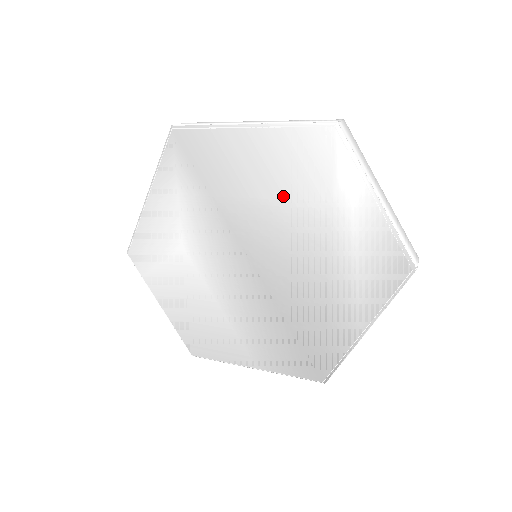
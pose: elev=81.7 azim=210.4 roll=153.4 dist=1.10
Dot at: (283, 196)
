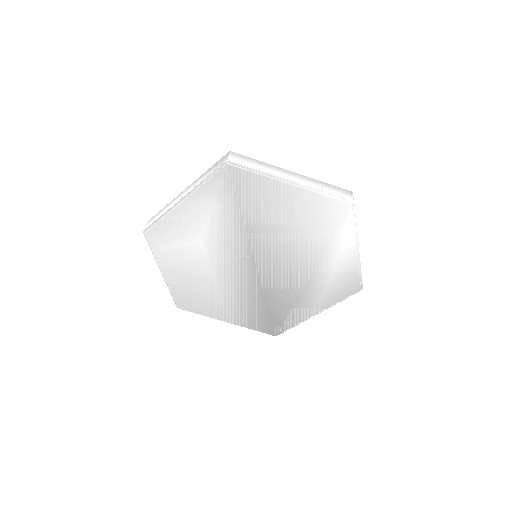
Dot at: (298, 232)
